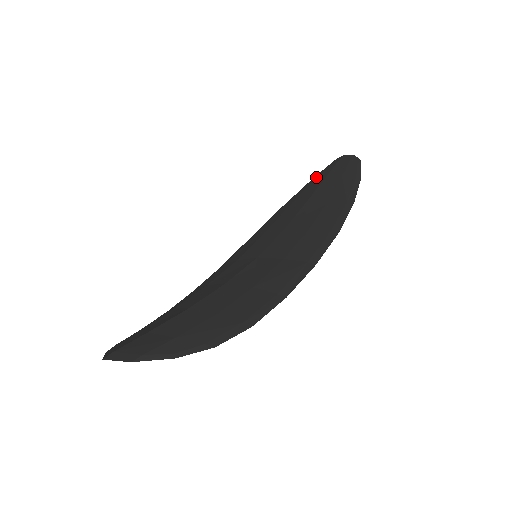
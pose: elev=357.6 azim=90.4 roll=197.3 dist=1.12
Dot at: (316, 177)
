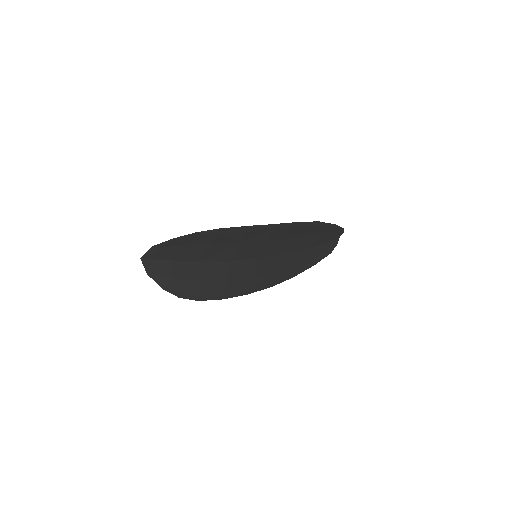
Dot at: (321, 252)
